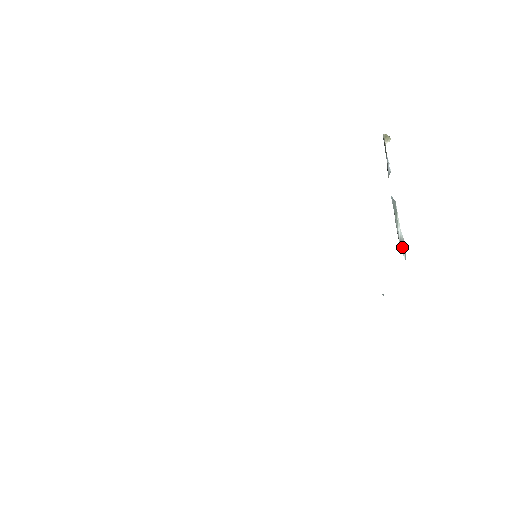
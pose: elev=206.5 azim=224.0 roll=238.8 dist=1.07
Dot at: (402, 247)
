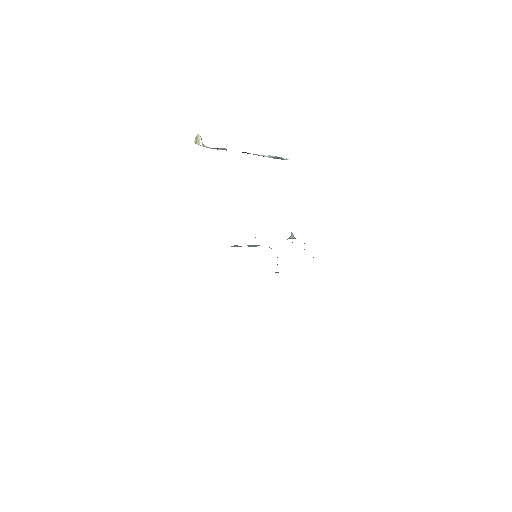
Dot at: occluded
